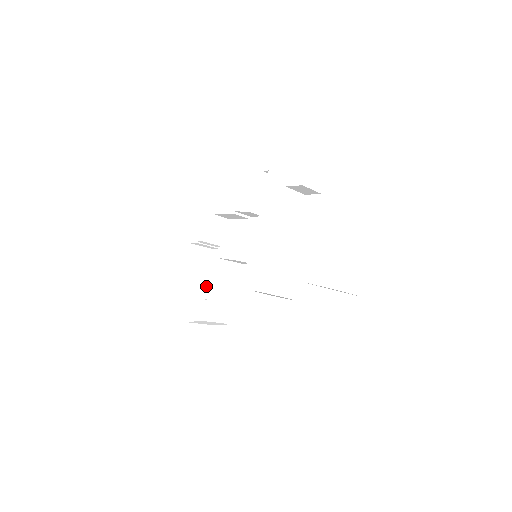
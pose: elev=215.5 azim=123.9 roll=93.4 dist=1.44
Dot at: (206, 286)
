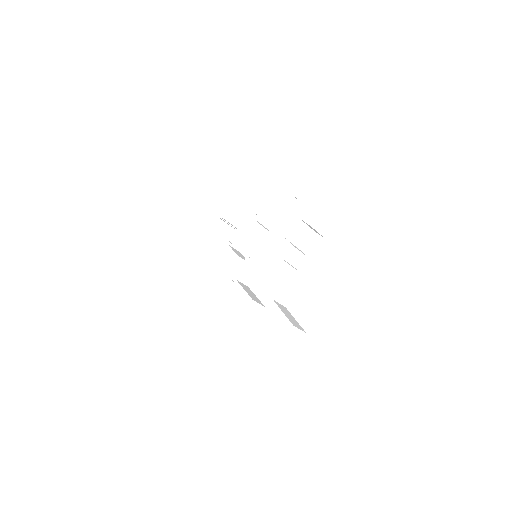
Dot at: (211, 257)
